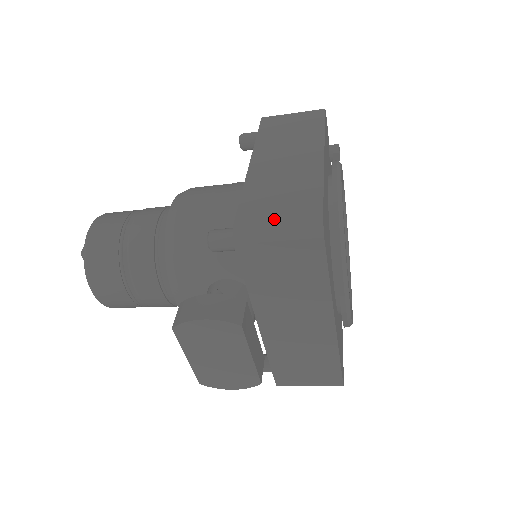
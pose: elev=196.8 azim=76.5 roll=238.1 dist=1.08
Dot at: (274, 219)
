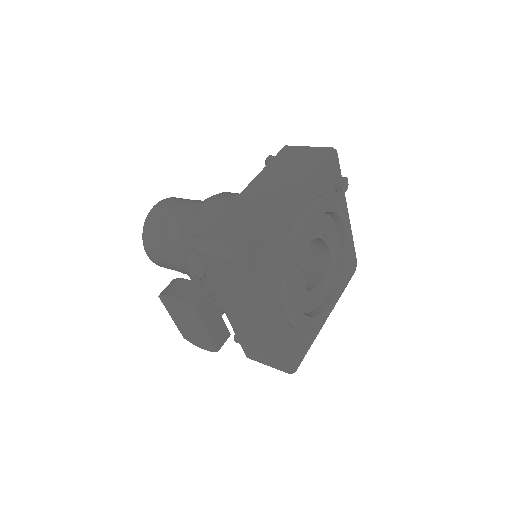
Dot at: (223, 240)
